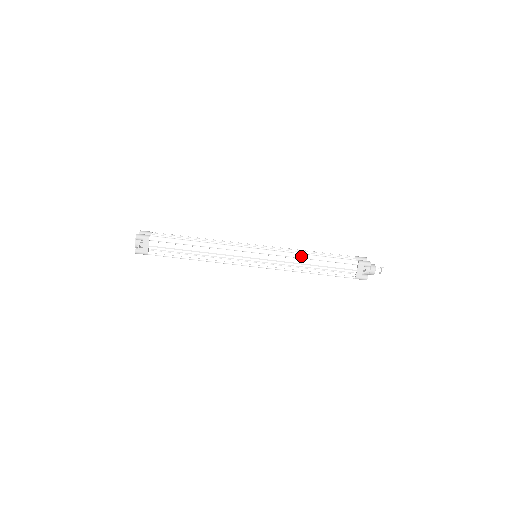
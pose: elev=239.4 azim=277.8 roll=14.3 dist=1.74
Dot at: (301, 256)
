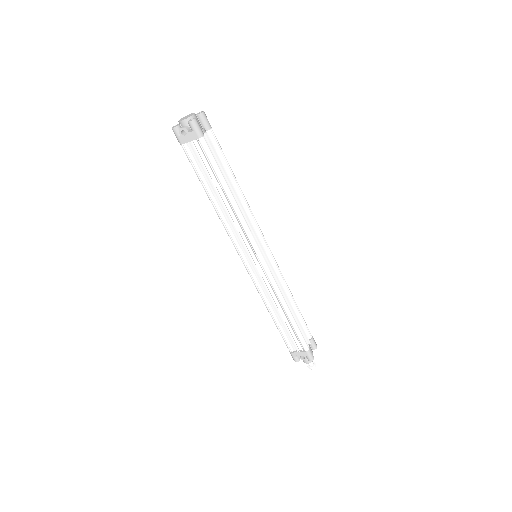
Dot at: (282, 302)
